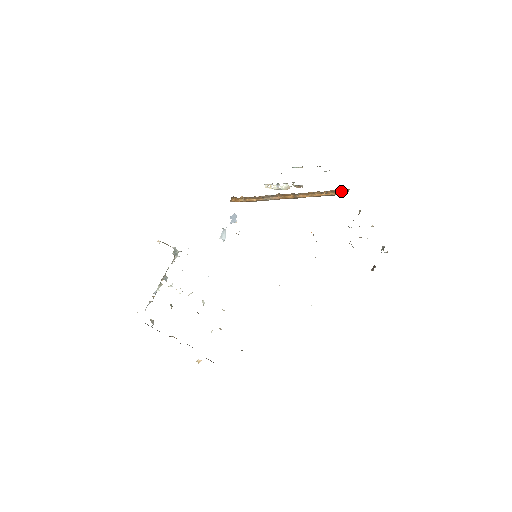
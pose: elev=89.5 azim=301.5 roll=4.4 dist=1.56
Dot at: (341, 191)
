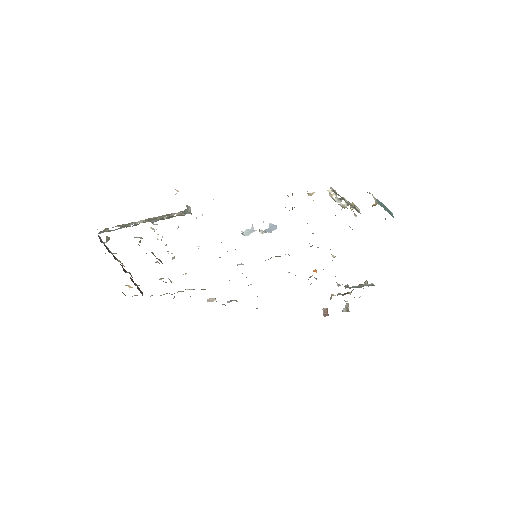
Dot at: occluded
